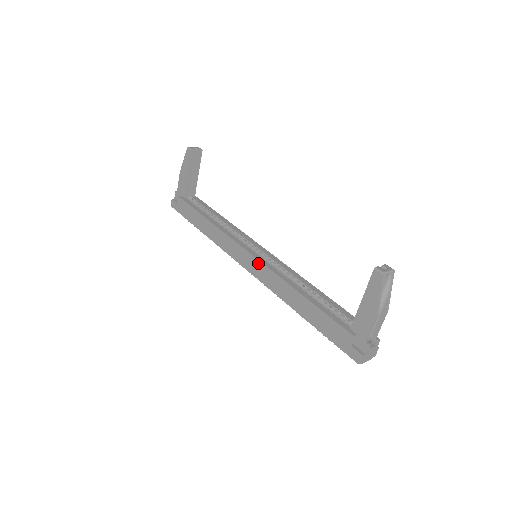
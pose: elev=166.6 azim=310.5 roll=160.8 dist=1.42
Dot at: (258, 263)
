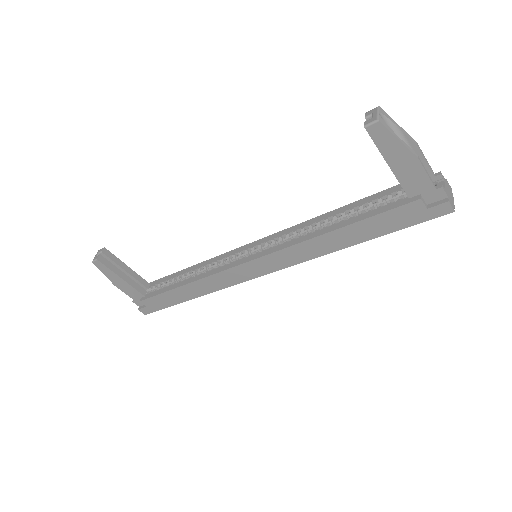
Dot at: (267, 258)
